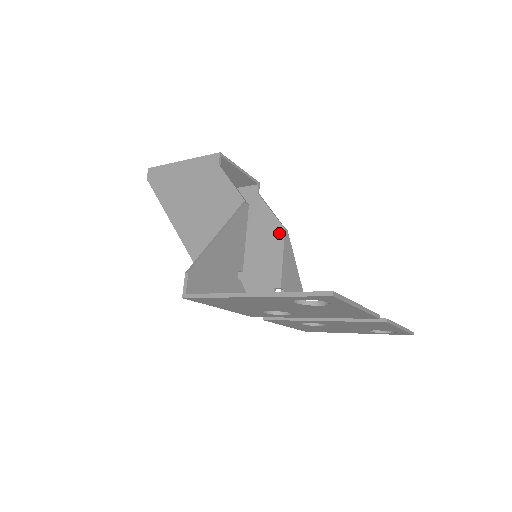
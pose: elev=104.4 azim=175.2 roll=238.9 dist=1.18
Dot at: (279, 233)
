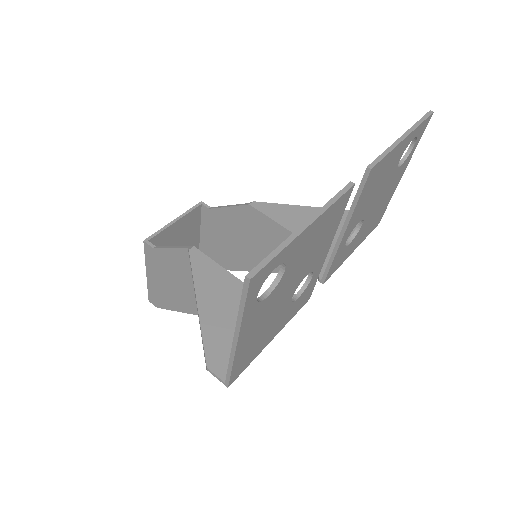
Dot at: (251, 212)
